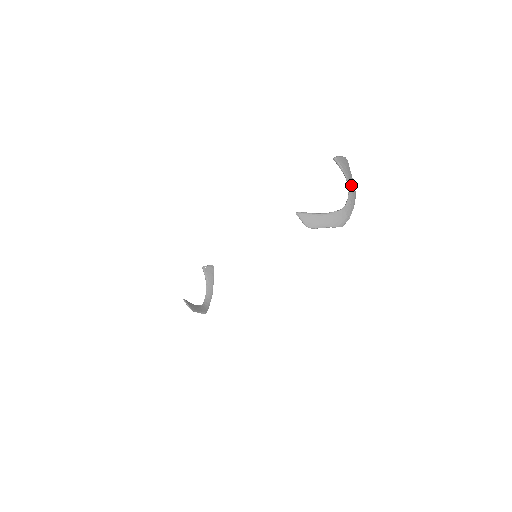
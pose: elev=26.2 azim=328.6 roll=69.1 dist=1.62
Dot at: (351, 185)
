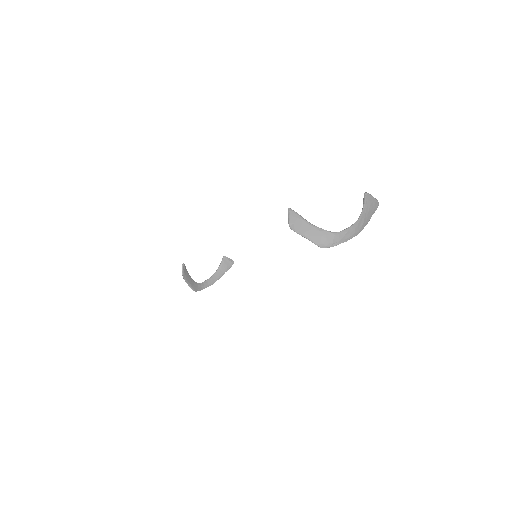
Dot at: (361, 222)
